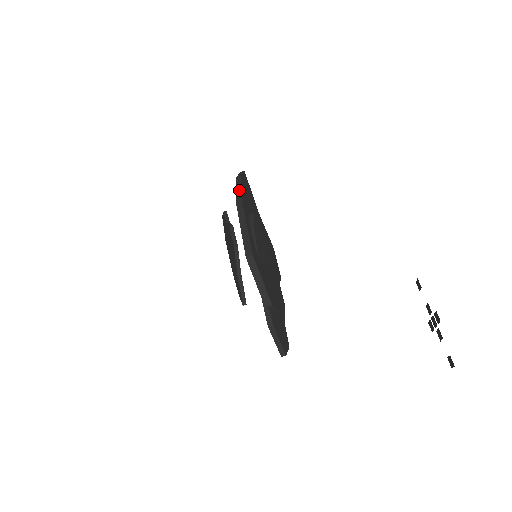
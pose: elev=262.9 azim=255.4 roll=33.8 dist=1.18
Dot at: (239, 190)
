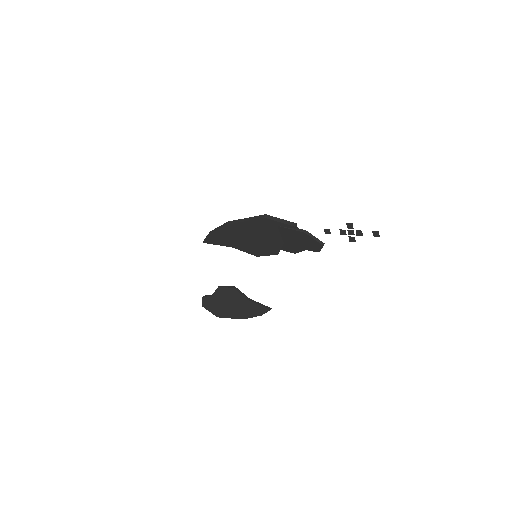
Dot at: (220, 227)
